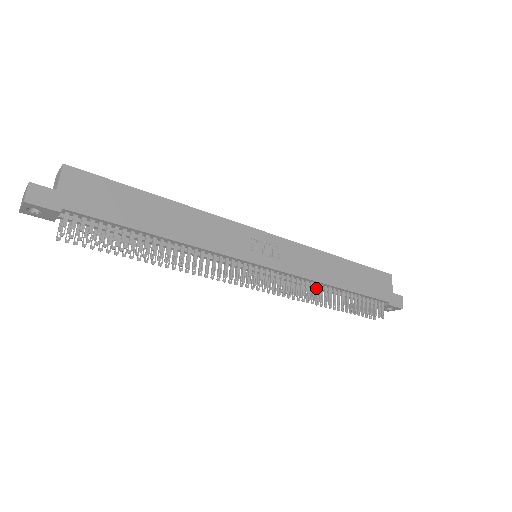
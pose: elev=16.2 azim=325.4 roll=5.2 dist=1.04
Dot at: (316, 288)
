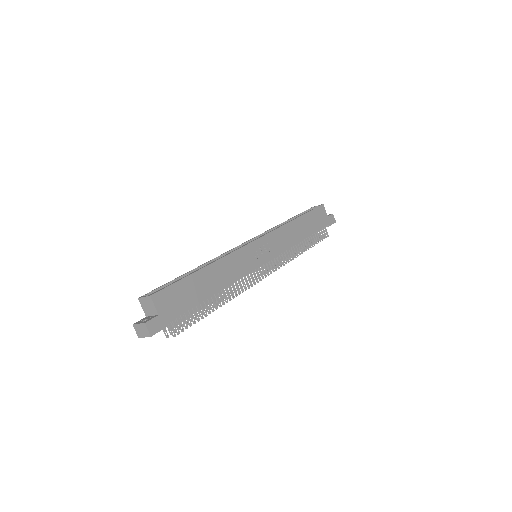
Dot at: (293, 250)
